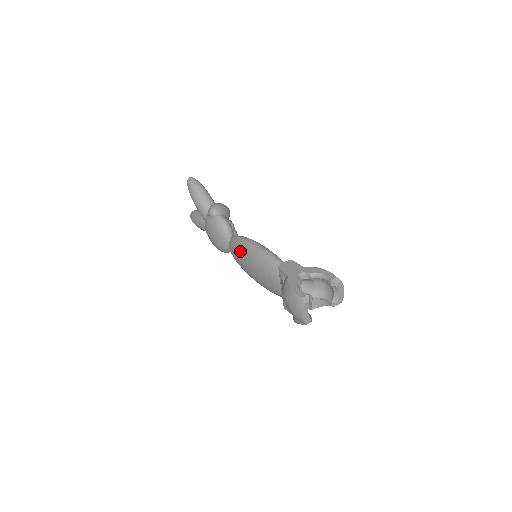
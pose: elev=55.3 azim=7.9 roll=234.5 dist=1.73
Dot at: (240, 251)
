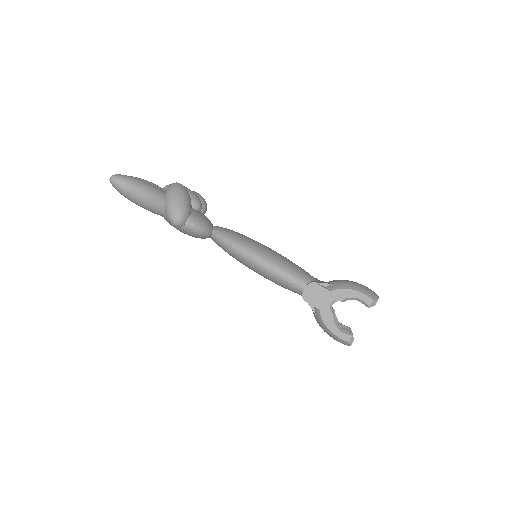
Dot at: (236, 259)
